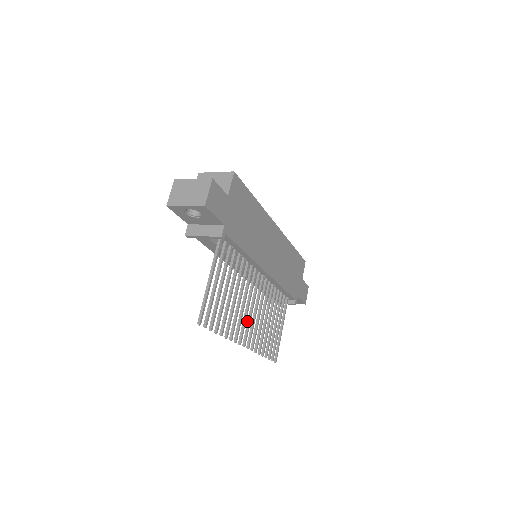
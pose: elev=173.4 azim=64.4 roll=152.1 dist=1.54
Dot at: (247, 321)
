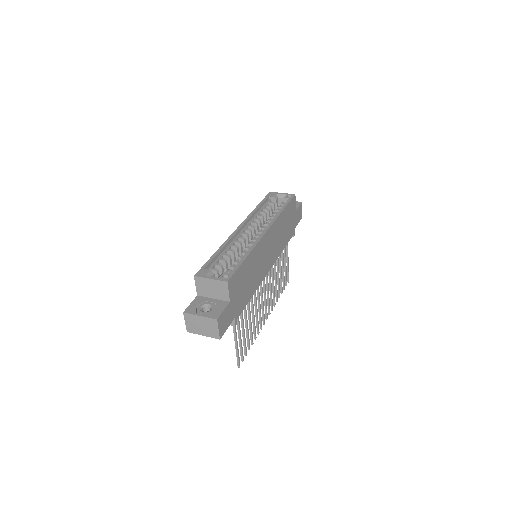
Dot at: (264, 304)
